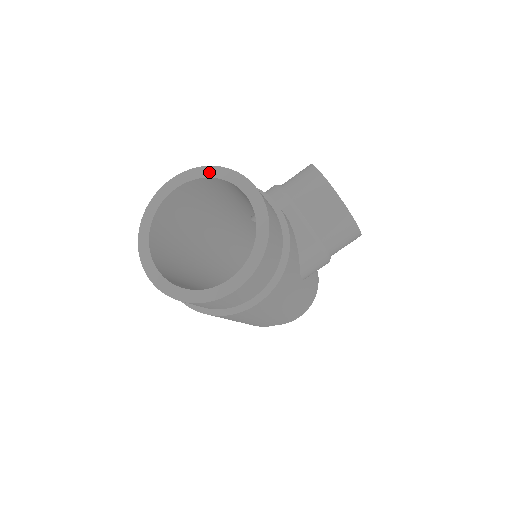
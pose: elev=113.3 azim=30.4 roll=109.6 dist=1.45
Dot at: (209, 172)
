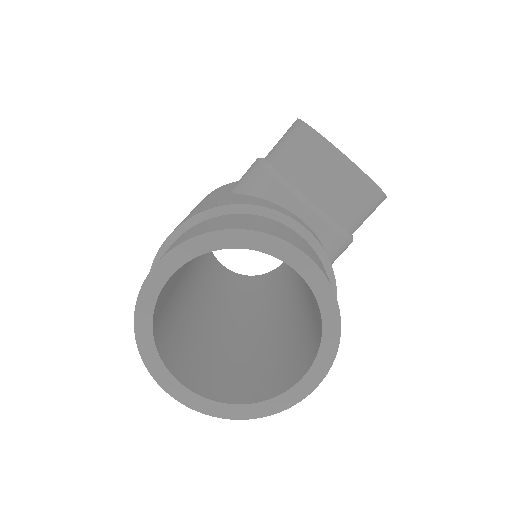
Dot at: (216, 241)
